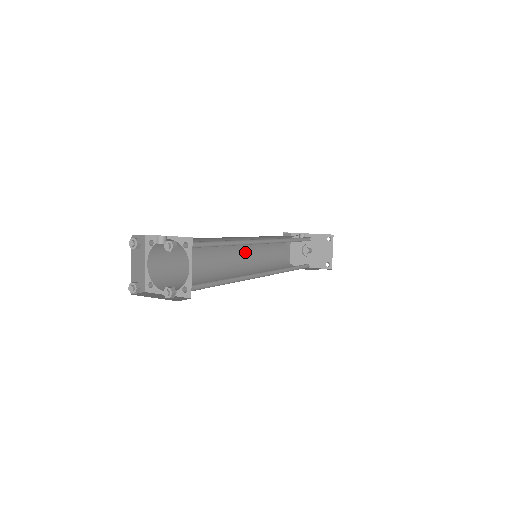
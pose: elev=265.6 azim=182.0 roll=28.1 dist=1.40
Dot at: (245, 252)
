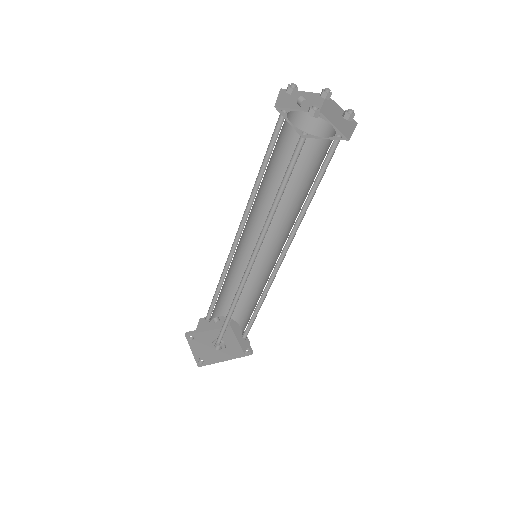
Dot at: occluded
